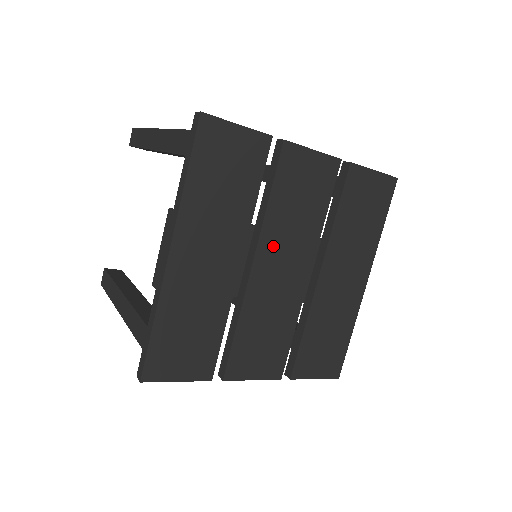
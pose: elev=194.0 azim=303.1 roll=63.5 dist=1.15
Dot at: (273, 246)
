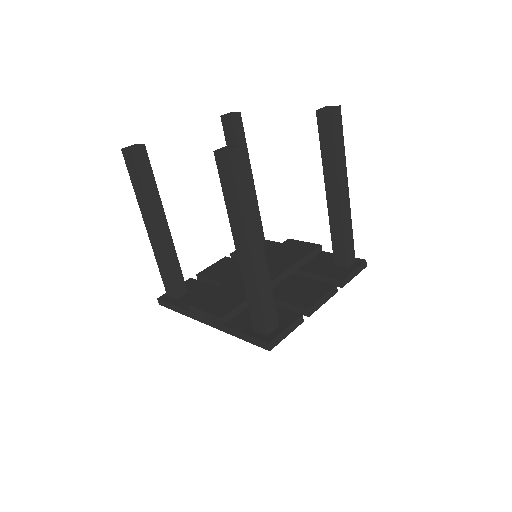
Dot at: occluded
